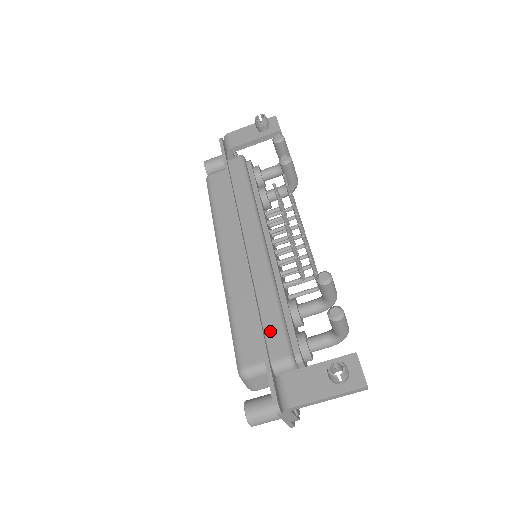
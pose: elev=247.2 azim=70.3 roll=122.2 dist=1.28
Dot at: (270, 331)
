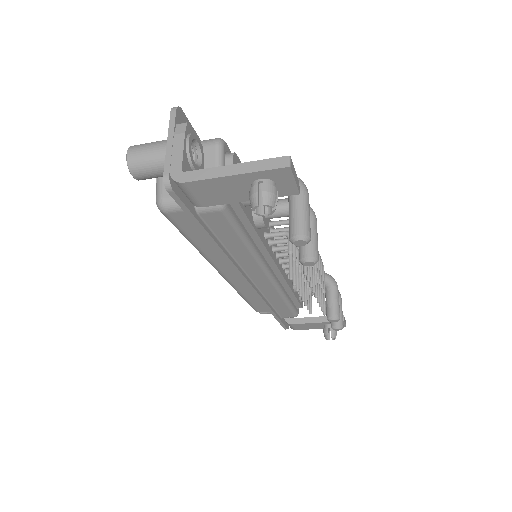
Dot at: (281, 311)
